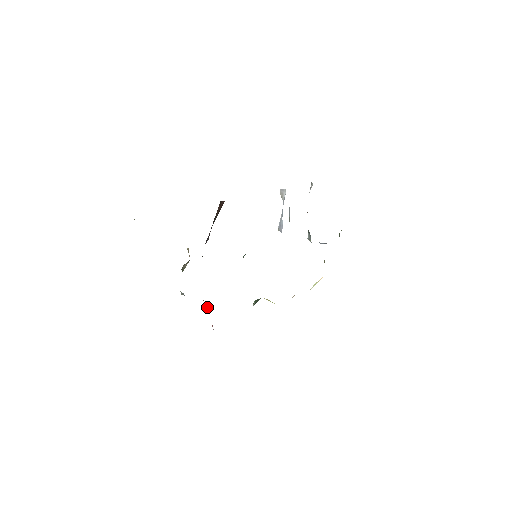
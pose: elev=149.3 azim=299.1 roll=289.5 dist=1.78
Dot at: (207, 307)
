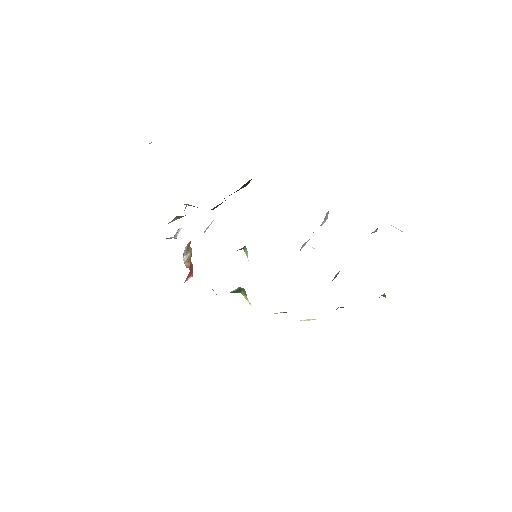
Dot at: (187, 262)
